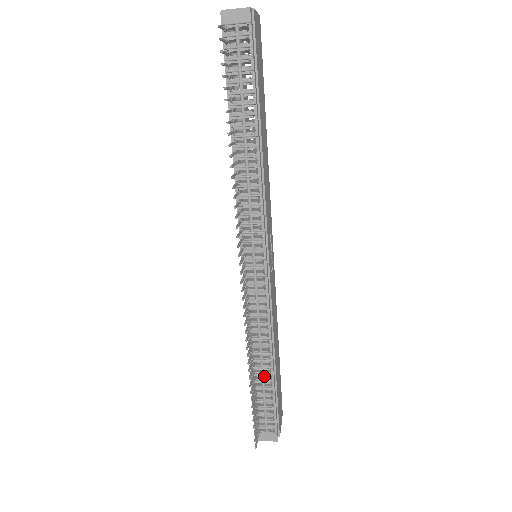
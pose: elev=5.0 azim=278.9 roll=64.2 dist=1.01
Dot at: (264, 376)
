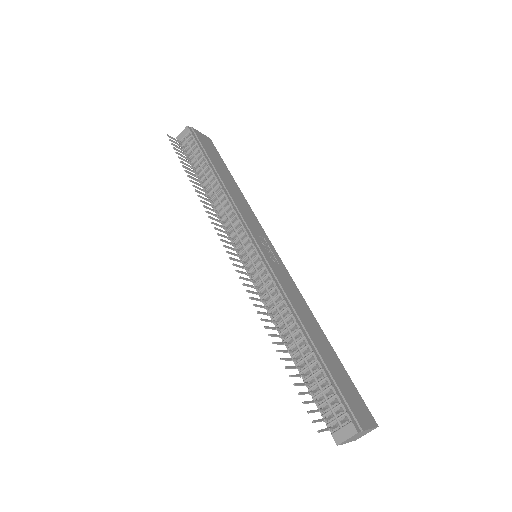
Dot at: (302, 352)
